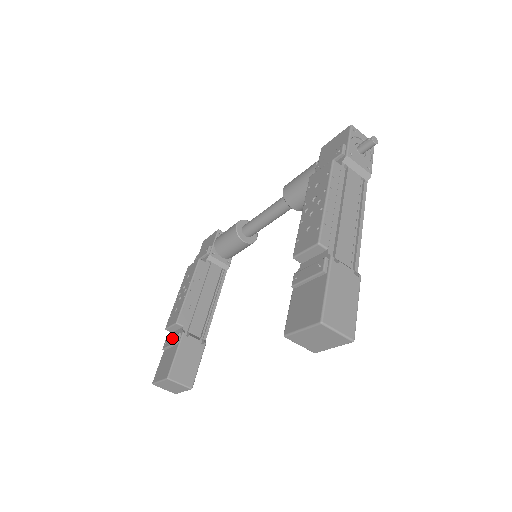
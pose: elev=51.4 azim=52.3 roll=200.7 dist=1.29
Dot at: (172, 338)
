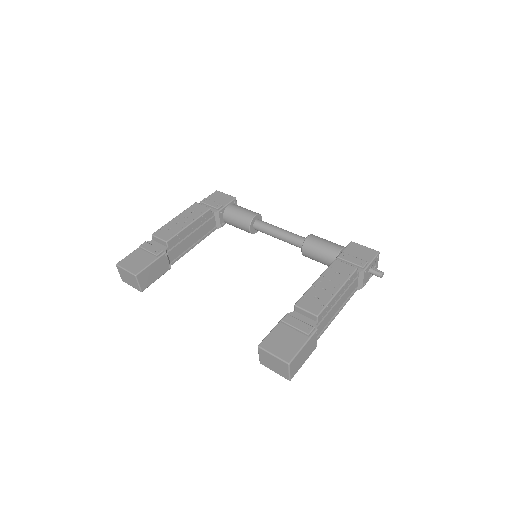
Dot at: (154, 248)
